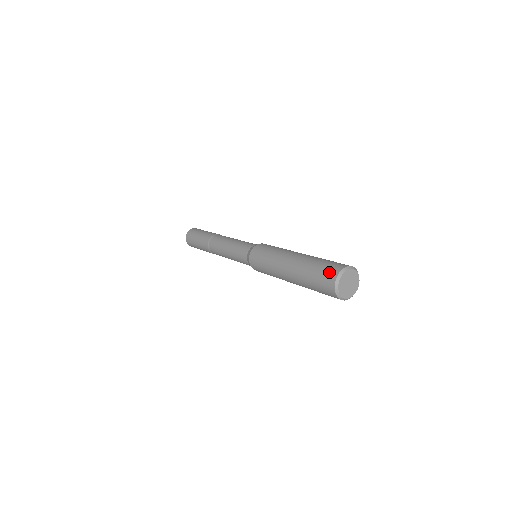
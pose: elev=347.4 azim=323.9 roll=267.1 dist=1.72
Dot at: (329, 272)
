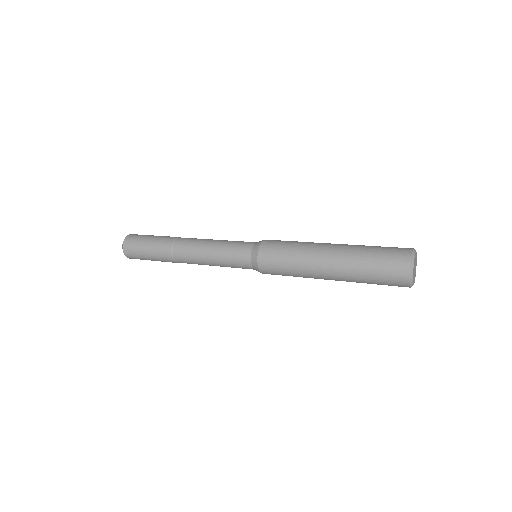
Dot at: (397, 257)
